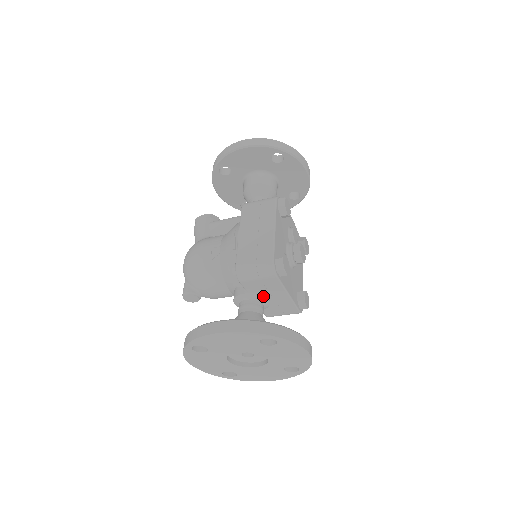
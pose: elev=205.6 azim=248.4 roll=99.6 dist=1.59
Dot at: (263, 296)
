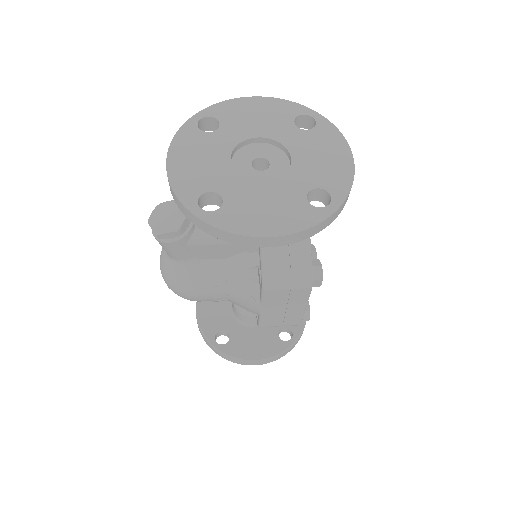
Dot at: occluded
